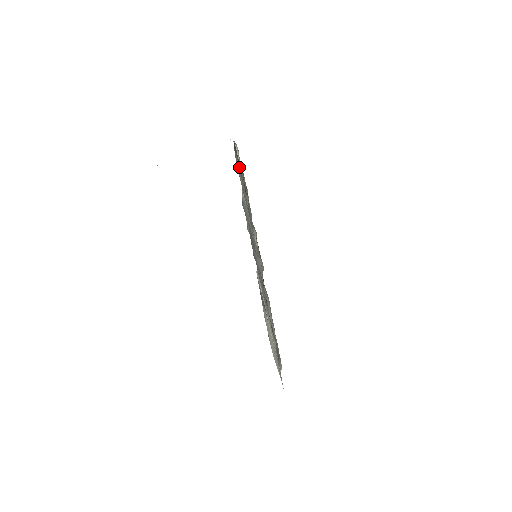
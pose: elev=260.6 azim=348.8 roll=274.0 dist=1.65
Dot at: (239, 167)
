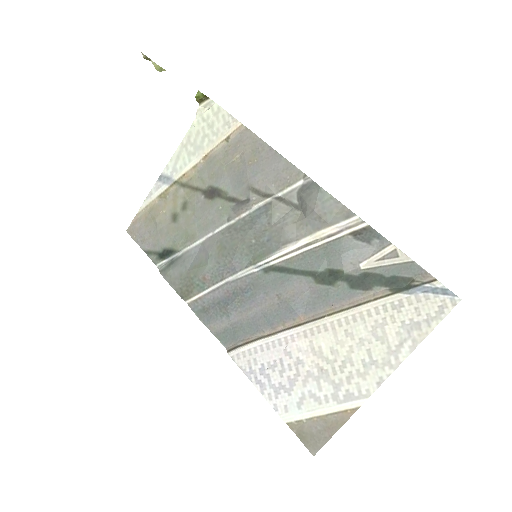
Dot at: (165, 208)
